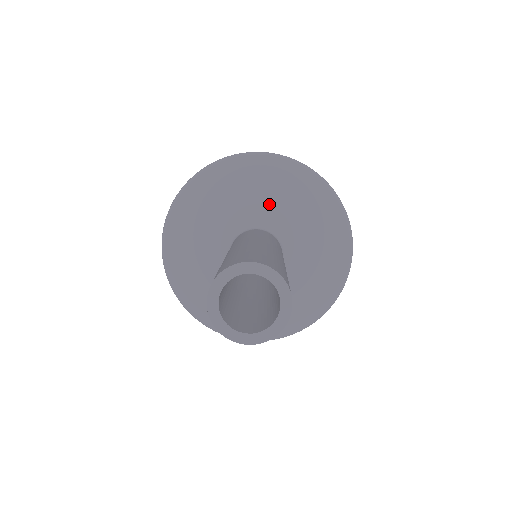
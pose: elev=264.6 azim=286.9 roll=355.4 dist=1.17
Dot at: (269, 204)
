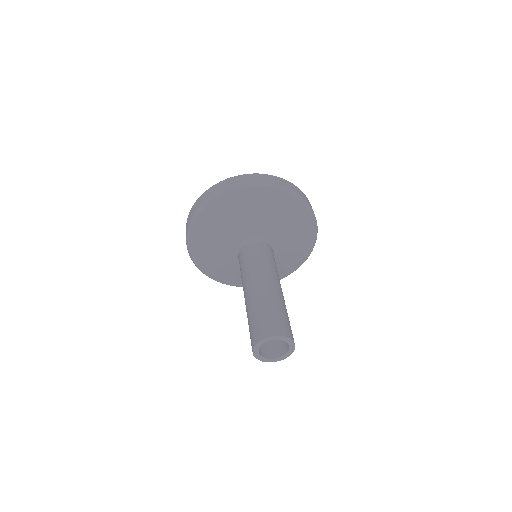
Dot at: (249, 223)
